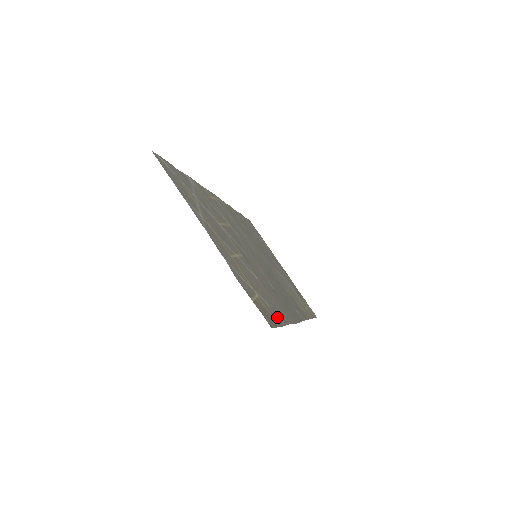
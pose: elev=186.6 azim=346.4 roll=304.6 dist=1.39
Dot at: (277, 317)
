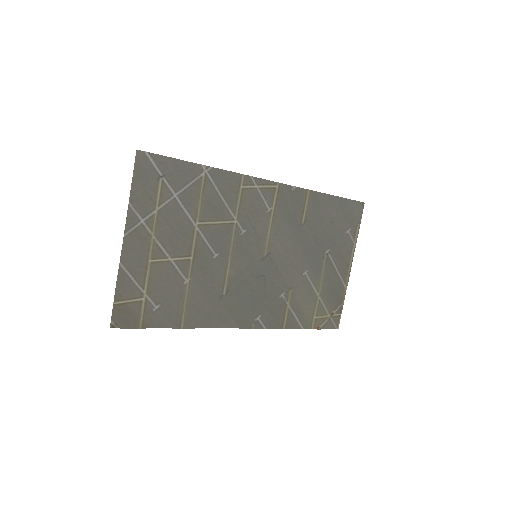
Dot at: (161, 320)
